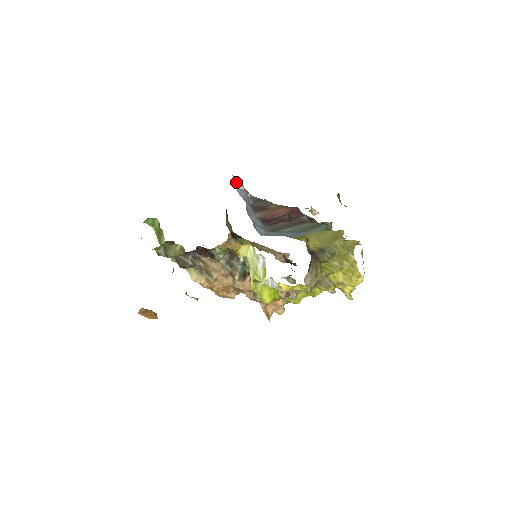
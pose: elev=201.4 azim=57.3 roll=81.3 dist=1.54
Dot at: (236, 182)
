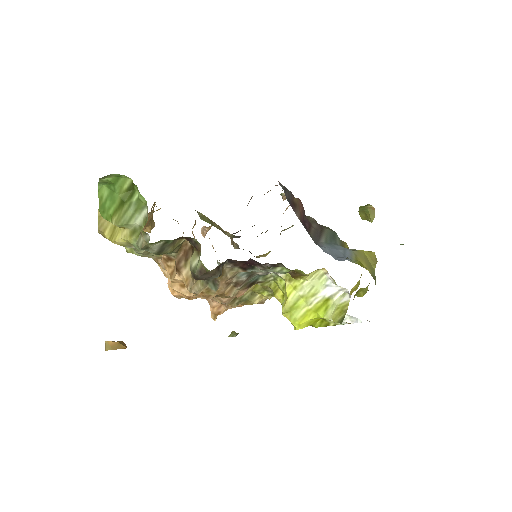
Dot at: occluded
